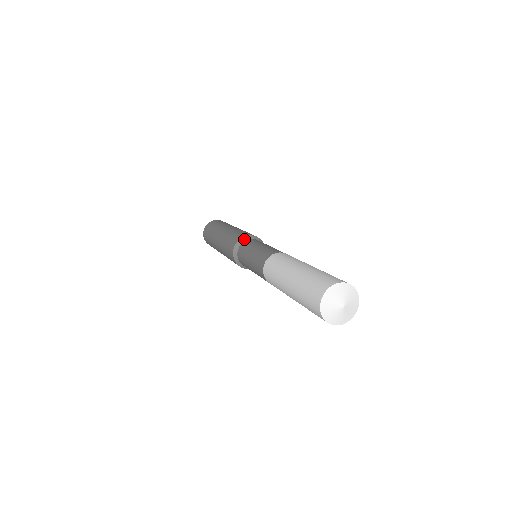
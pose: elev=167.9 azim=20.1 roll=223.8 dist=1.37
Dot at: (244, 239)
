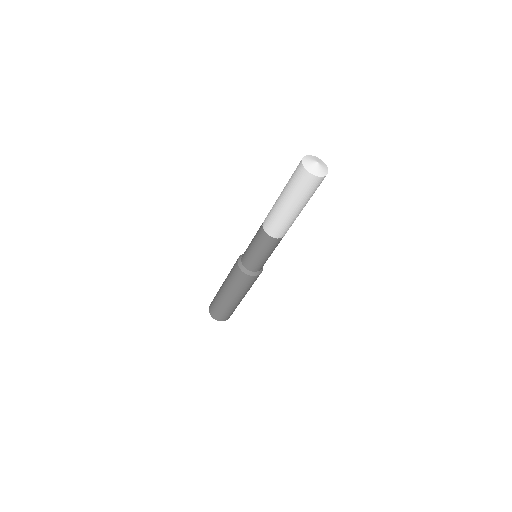
Dot at: occluded
